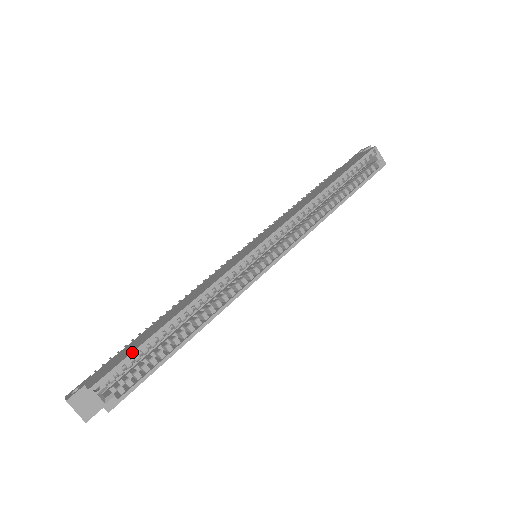
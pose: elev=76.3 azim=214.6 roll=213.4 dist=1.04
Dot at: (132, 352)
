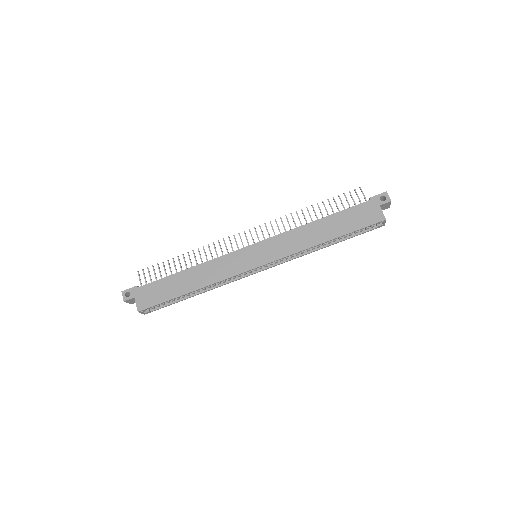
Dot at: (164, 302)
